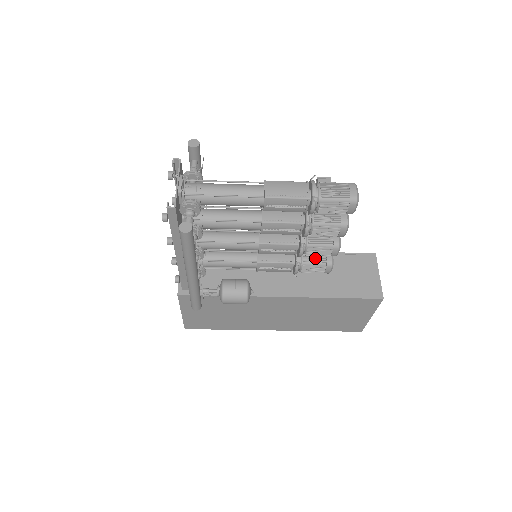
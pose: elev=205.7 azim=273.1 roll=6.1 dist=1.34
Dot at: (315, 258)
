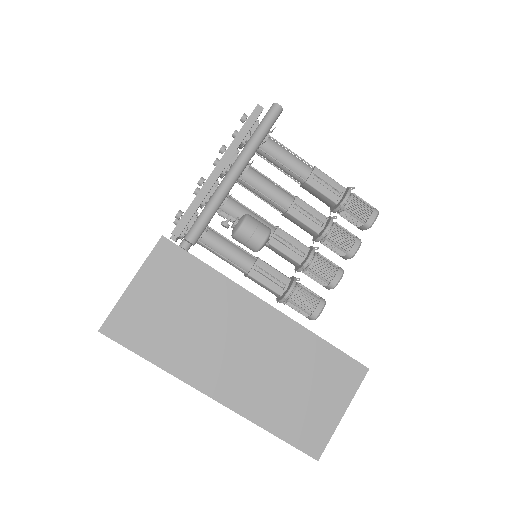
Dot at: (309, 290)
